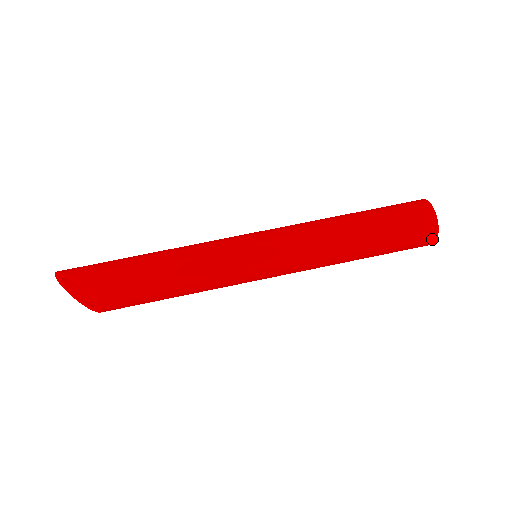
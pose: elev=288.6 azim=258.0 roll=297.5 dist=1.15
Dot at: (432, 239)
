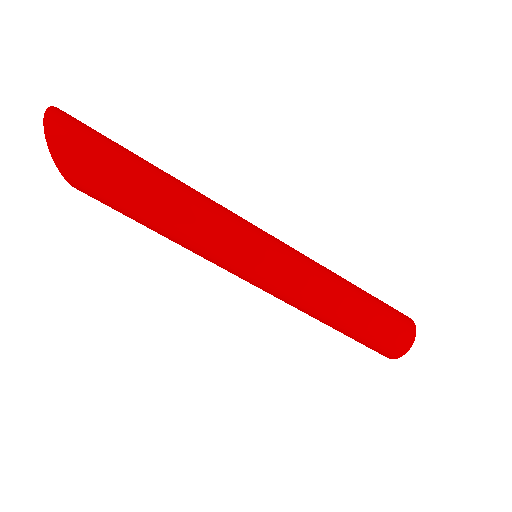
Dot at: occluded
